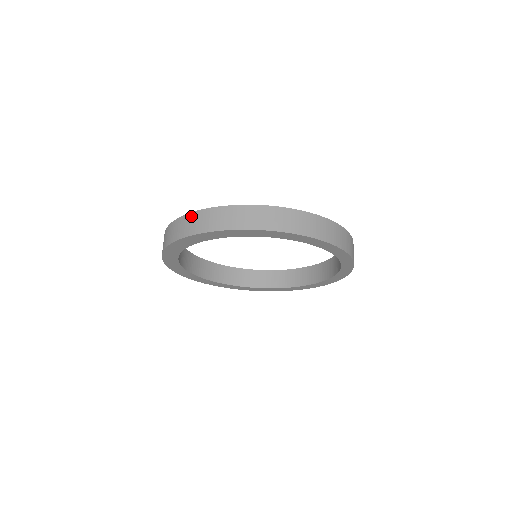
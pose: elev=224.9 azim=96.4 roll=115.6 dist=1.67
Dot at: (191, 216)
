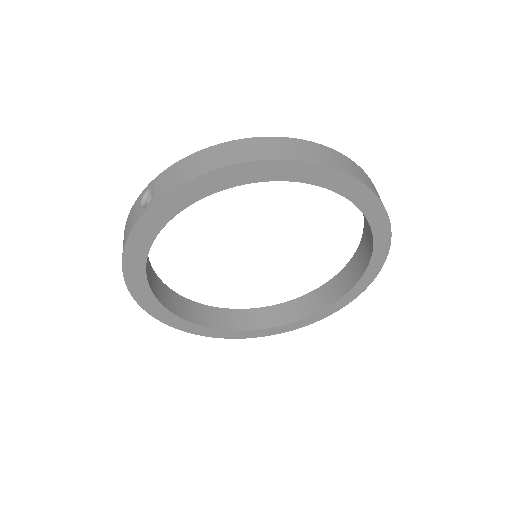
Dot at: (257, 140)
